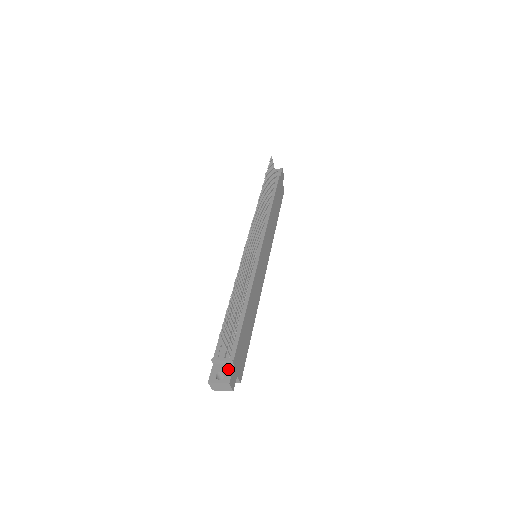
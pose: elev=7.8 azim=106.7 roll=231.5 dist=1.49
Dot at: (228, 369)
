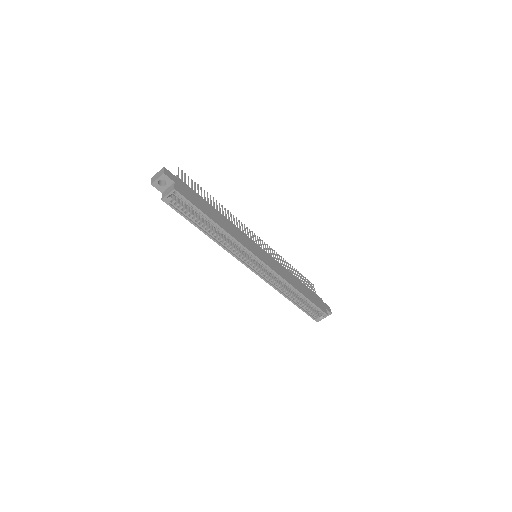
Dot at: occluded
